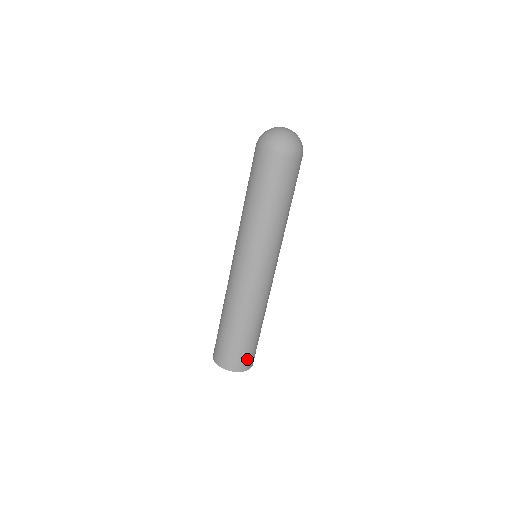
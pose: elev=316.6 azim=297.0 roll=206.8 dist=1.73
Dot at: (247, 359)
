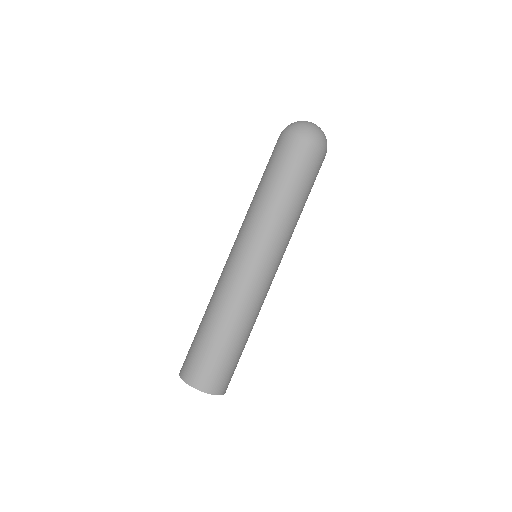
Dot at: (222, 379)
